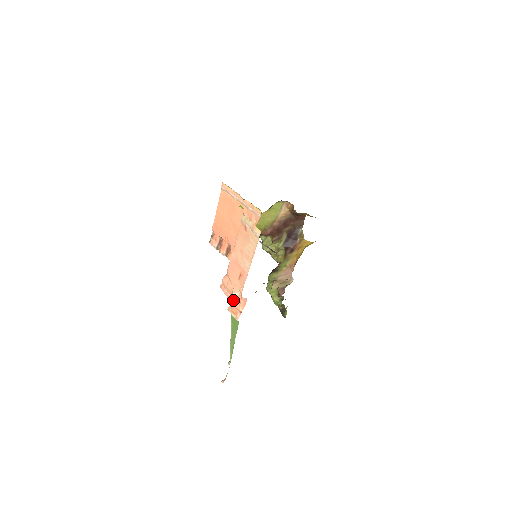
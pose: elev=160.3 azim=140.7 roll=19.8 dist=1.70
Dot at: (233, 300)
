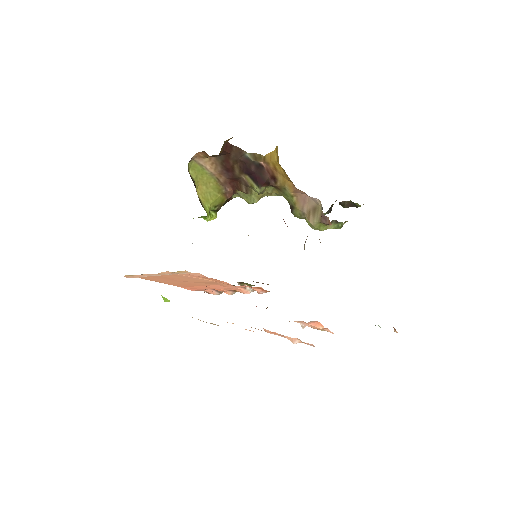
Dot at: occluded
